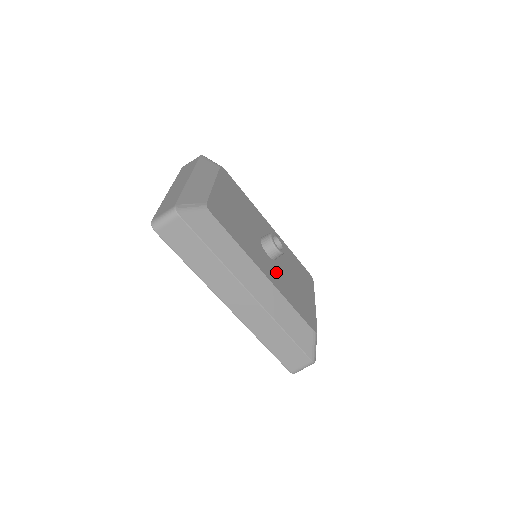
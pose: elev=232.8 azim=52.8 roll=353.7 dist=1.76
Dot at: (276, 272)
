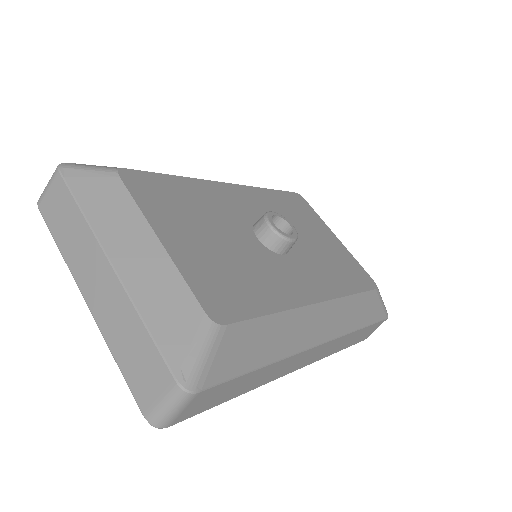
Dot at: (307, 268)
